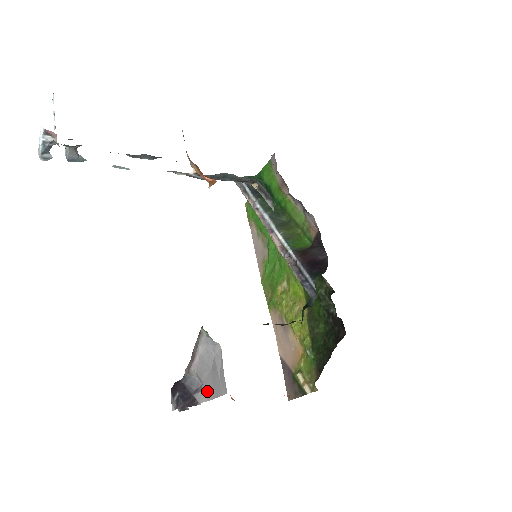
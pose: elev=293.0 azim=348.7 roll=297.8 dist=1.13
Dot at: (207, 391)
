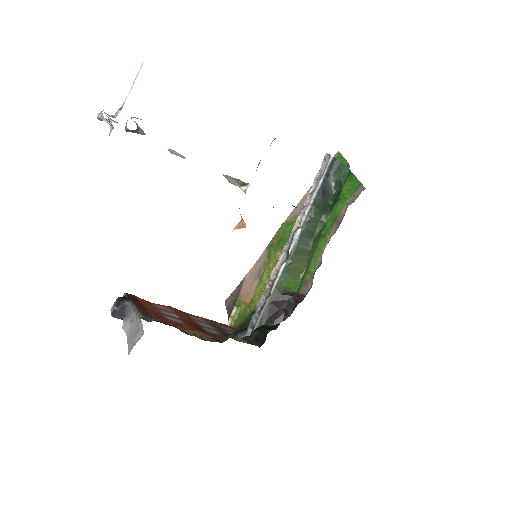
Dot at: (129, 329)
